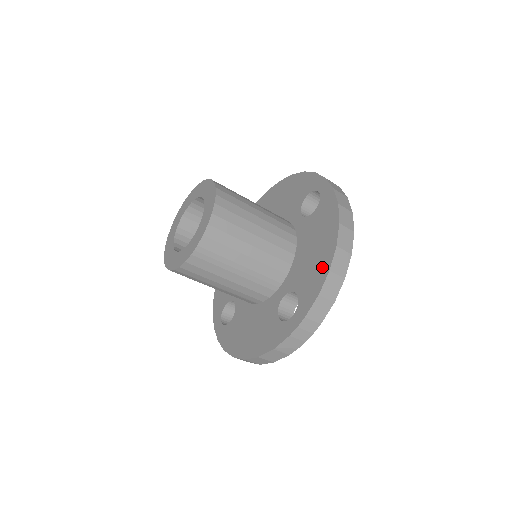
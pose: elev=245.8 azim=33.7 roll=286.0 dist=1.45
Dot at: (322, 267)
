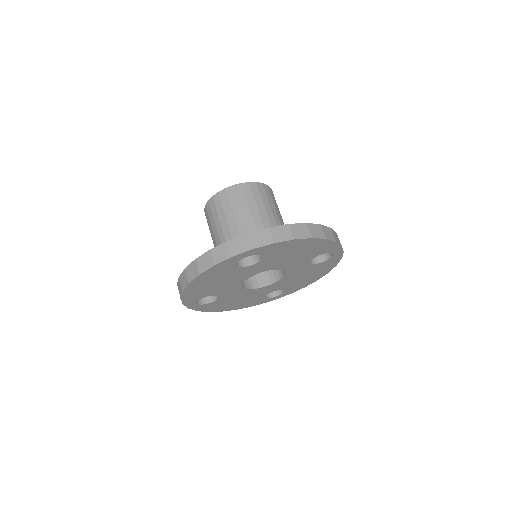
Dot at: occluded
